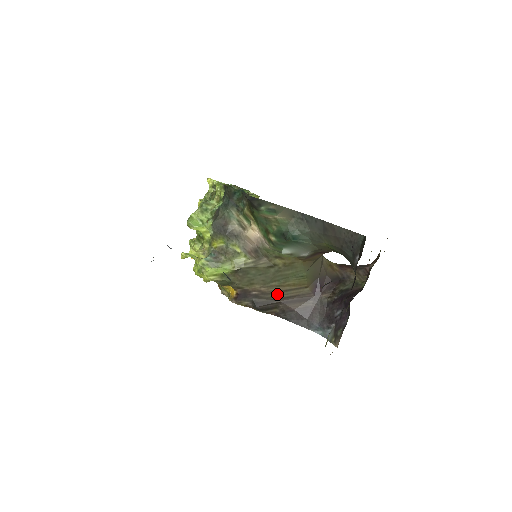
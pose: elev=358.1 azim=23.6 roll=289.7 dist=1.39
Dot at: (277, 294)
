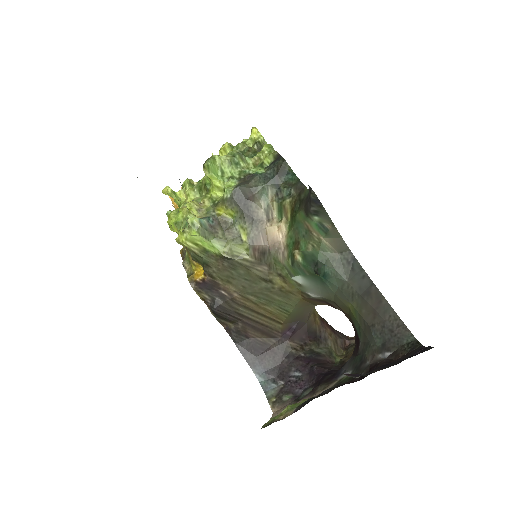
Dot at: (246, 310)
